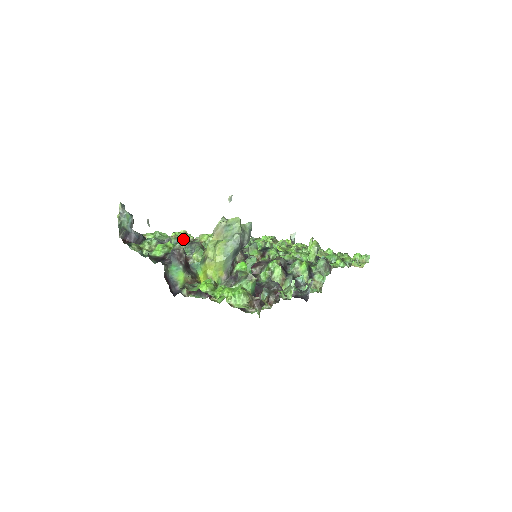
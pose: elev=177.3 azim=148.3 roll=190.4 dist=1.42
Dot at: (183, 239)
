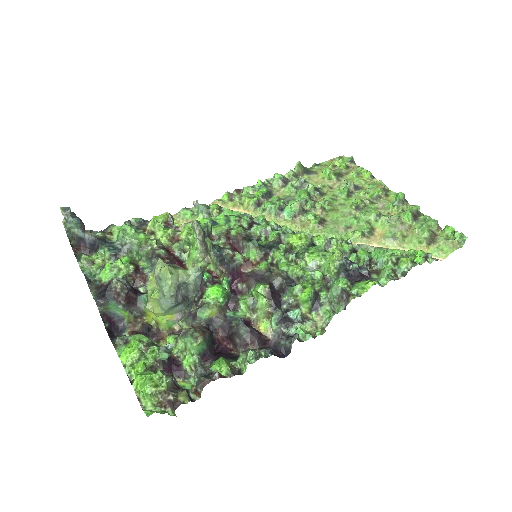
Dot at: (143, 249)
